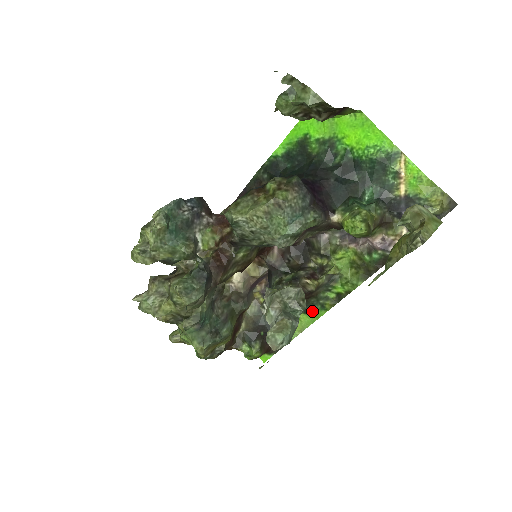
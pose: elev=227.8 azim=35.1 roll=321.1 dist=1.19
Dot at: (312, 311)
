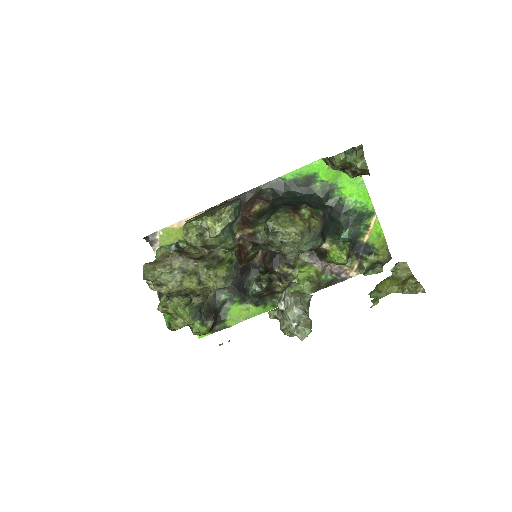
Dot at: (262, 305)
